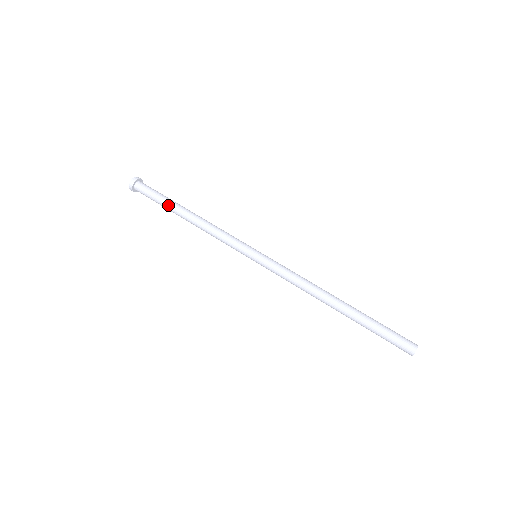
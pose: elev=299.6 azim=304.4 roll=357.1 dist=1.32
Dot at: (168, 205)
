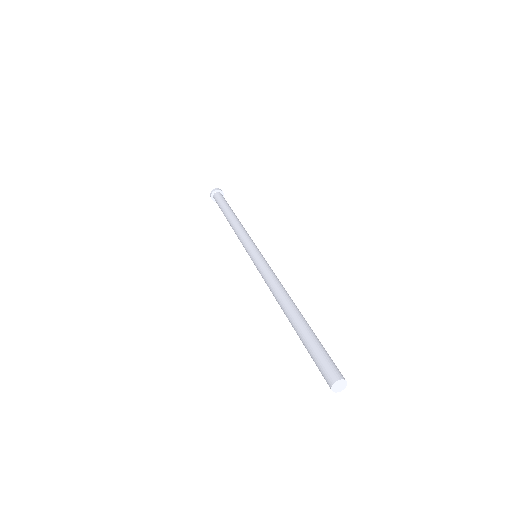
Dot at: (224, 207)
